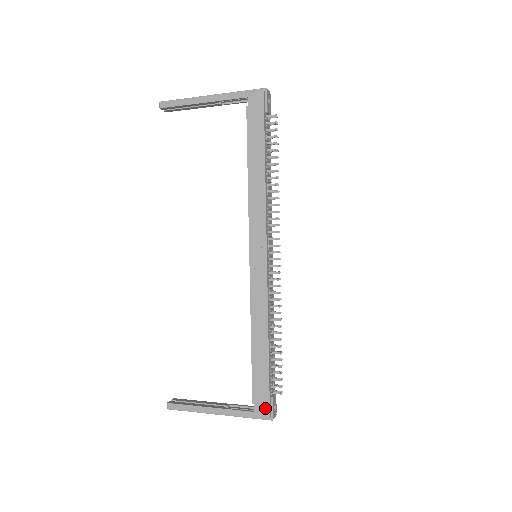
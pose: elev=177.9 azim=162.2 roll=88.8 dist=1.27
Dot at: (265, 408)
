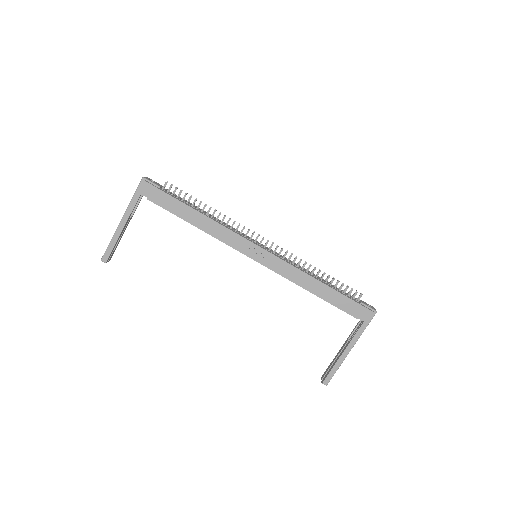
Dot at: (366, 312)
